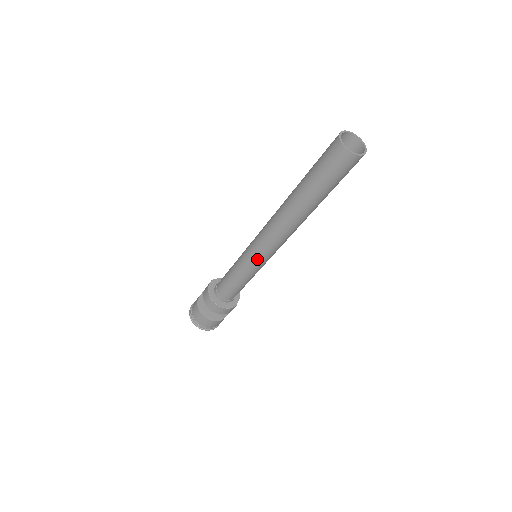
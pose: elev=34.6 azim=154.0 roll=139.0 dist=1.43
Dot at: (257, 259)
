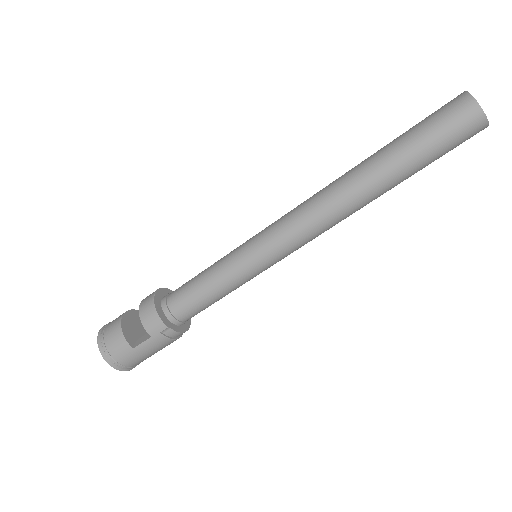
Dot at: (258, 239)
